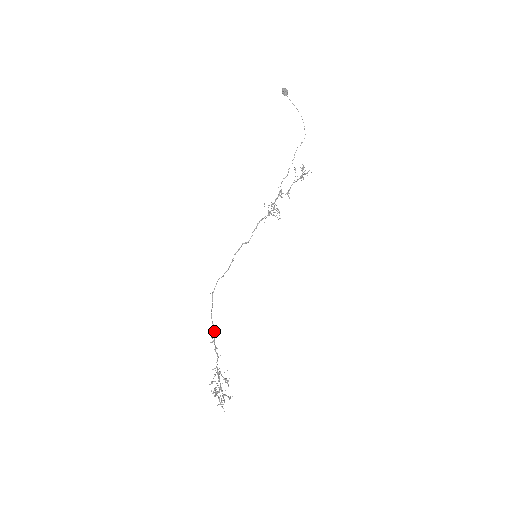
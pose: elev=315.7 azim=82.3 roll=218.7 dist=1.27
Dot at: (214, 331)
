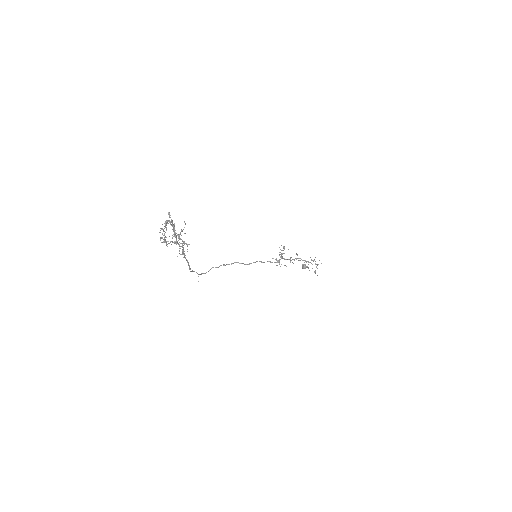
Dot at: occluded
